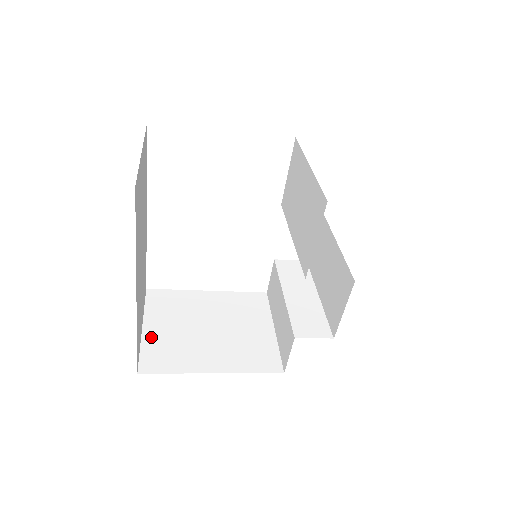
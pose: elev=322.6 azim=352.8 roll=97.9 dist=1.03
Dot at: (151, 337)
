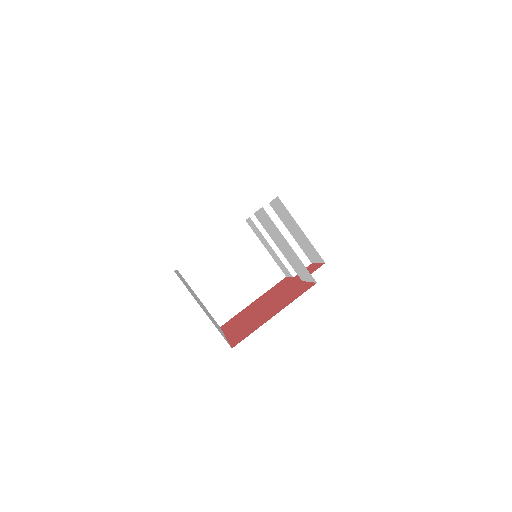
Dot at: (209, 302)
